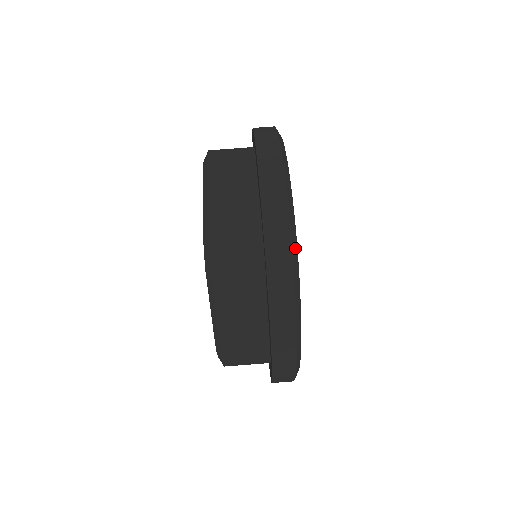
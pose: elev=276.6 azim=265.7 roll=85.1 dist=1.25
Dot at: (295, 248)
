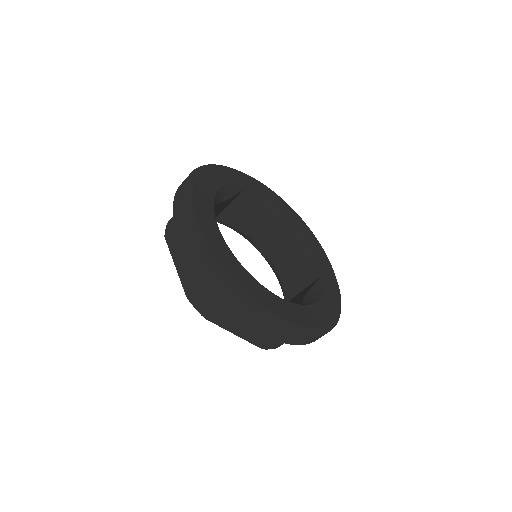
Dot at: (229, 279)
